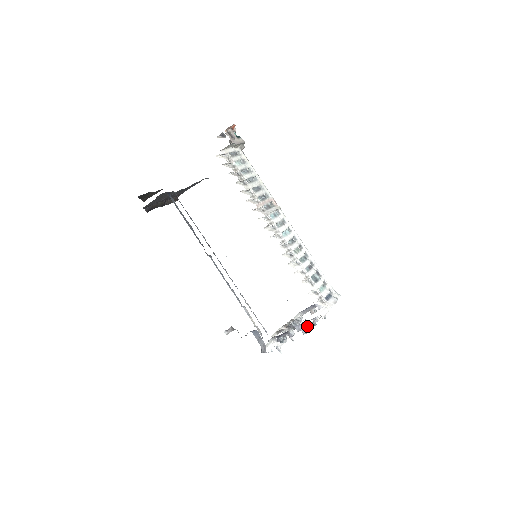
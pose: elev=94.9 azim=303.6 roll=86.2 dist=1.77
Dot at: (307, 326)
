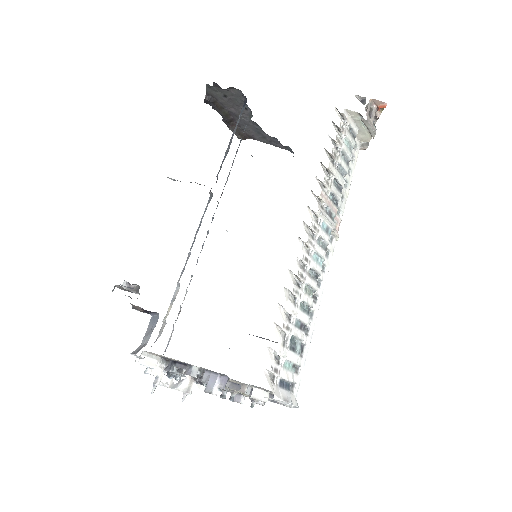
Dot at: (221, 385)
